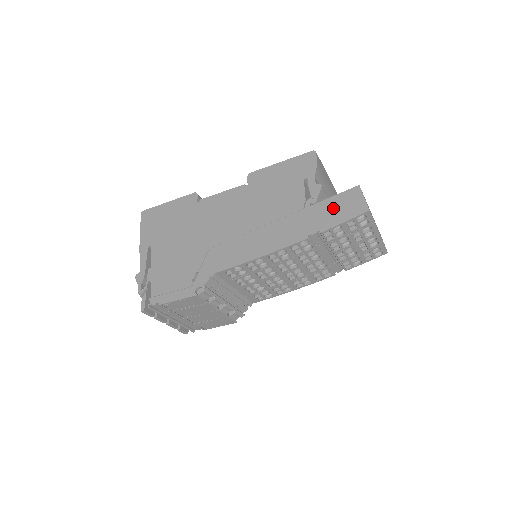
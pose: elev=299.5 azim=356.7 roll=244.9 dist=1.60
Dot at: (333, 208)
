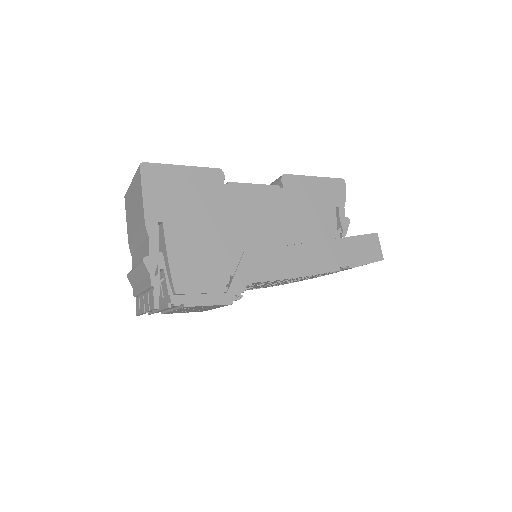
Dot at: (359, 247)
